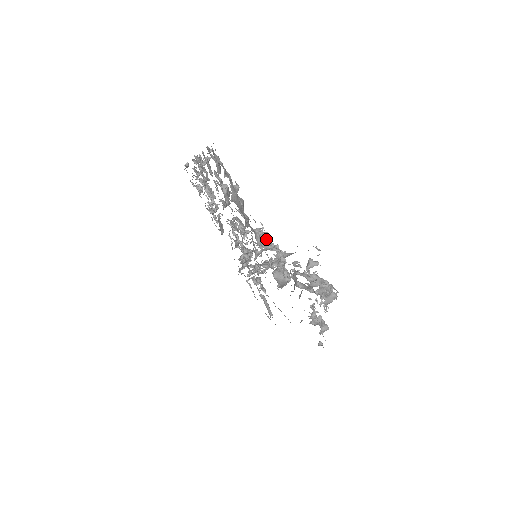
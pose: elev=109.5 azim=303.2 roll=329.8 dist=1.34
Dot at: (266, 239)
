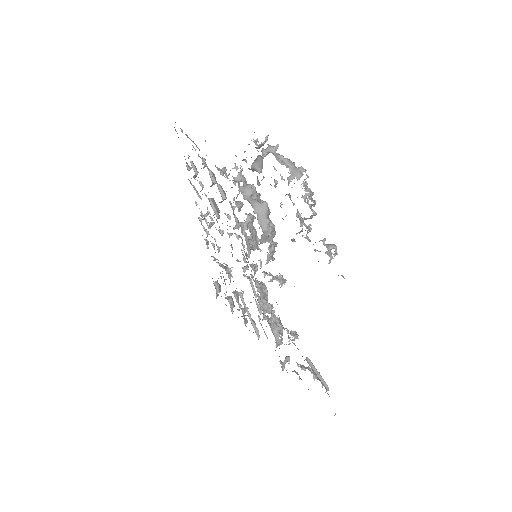
Dot at: (233, 180)
